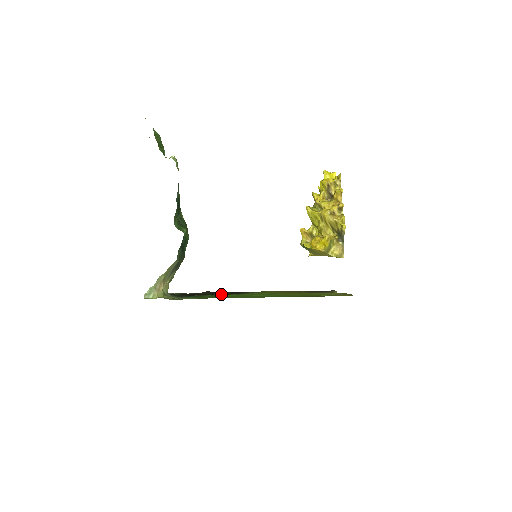
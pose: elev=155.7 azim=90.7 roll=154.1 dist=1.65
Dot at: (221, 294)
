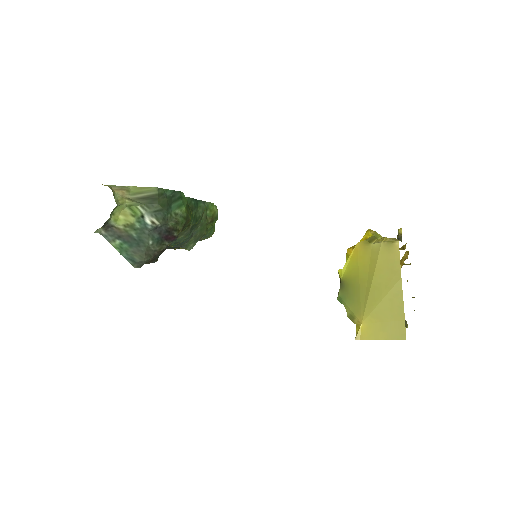
Dot at: occluded
